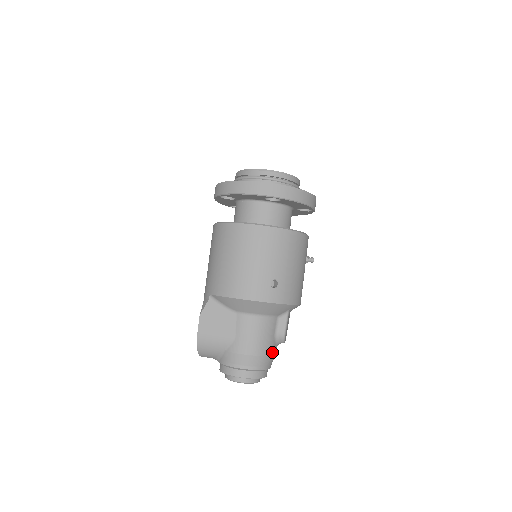
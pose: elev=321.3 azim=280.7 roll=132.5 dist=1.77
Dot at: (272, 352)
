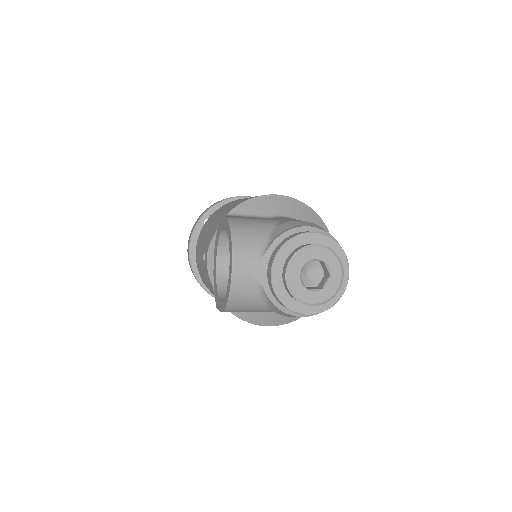
Dot at: occluded
